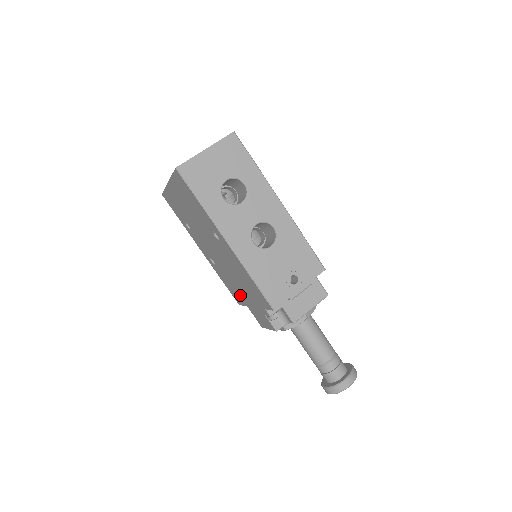
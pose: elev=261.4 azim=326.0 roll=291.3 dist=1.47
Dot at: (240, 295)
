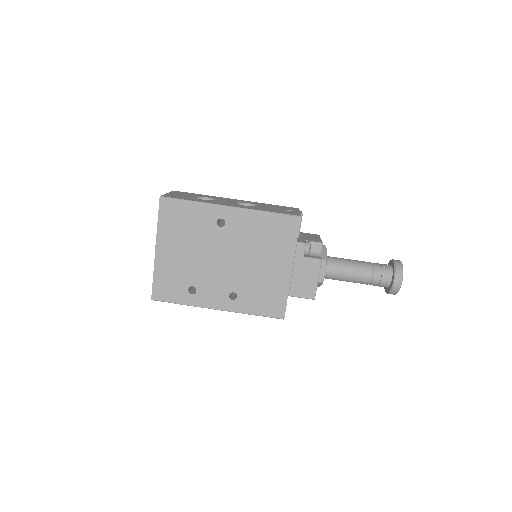
Dot at: (275, 287)
